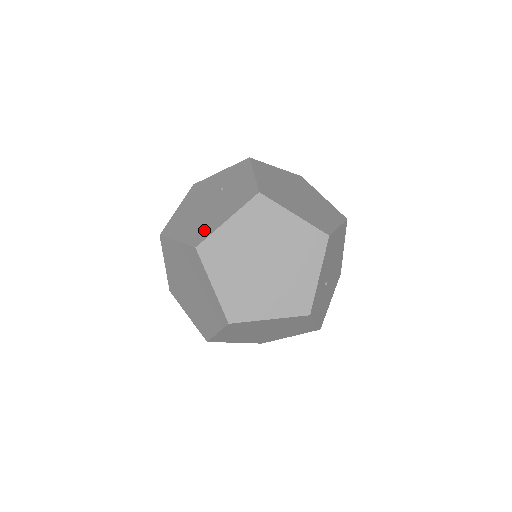
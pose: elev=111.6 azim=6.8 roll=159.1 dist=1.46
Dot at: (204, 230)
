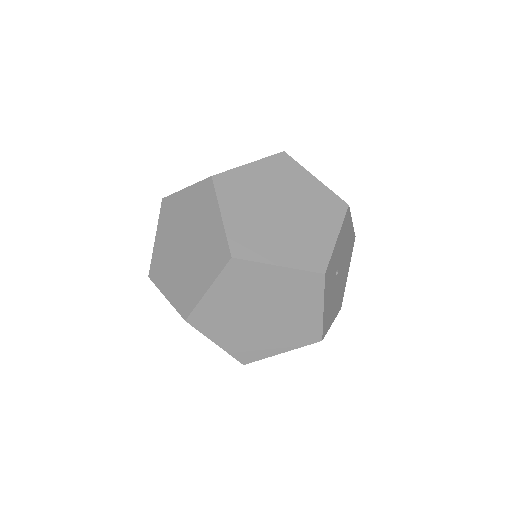
Dot at: occluded
